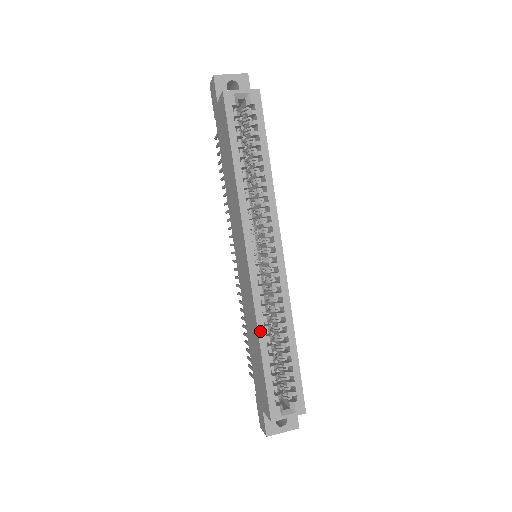
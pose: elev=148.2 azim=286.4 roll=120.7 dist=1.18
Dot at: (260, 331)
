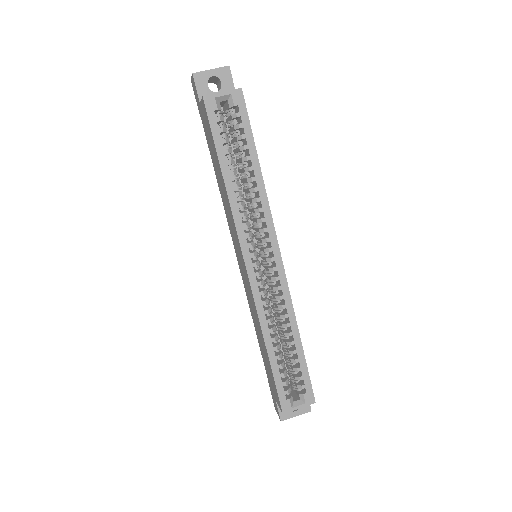
Dot at: (265, 334)
